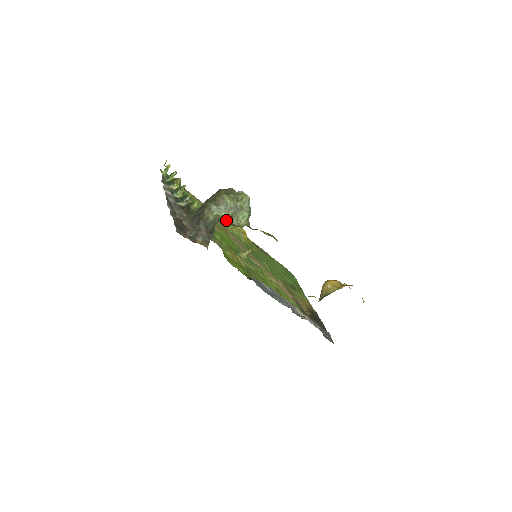
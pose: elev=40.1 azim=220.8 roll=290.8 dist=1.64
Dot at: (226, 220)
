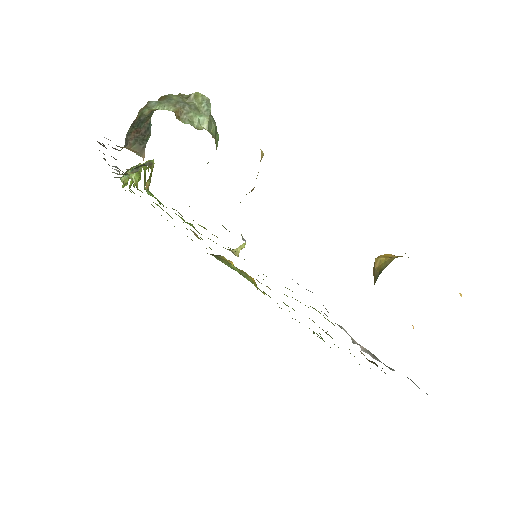
Dot at: (220, 257)
